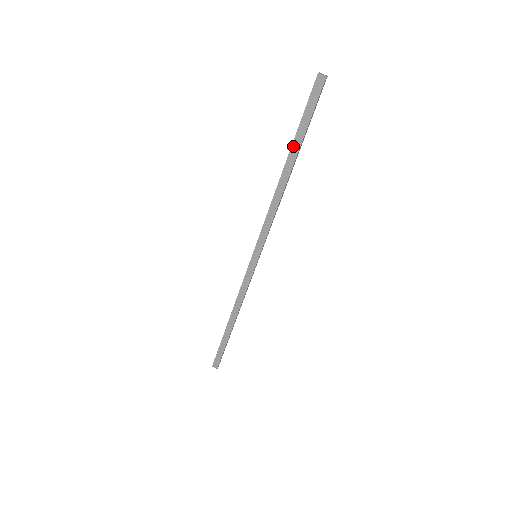
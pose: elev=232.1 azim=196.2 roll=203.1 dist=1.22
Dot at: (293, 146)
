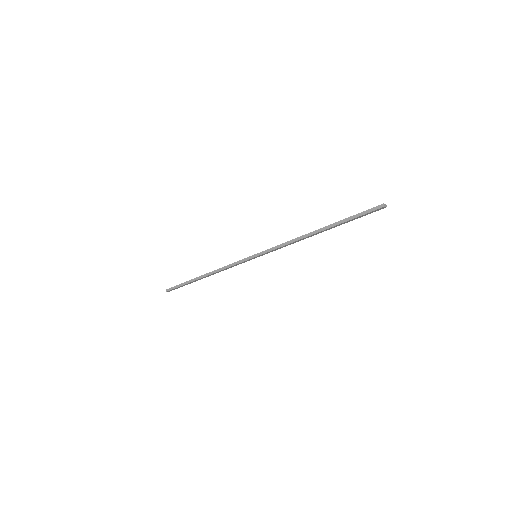
Dot at: (335, 226)
